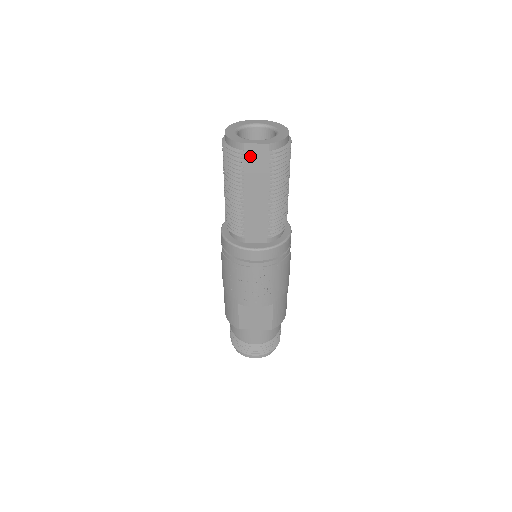
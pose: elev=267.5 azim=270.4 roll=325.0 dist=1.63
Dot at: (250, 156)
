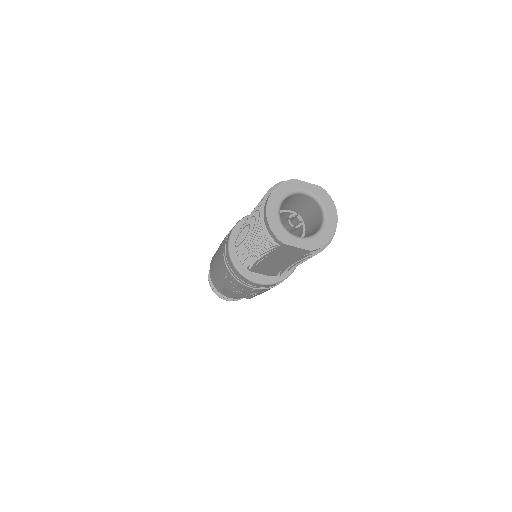
Dot at: (285, 249)
